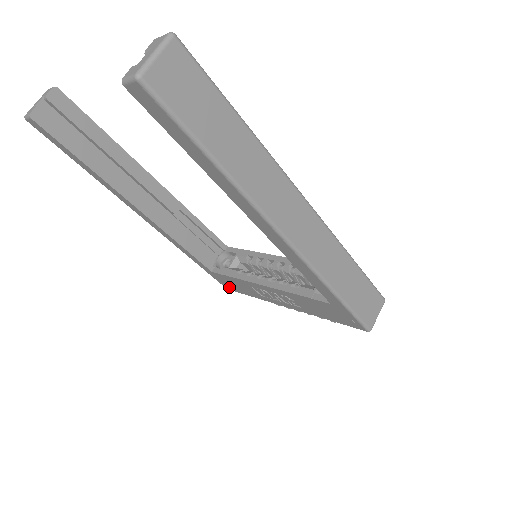
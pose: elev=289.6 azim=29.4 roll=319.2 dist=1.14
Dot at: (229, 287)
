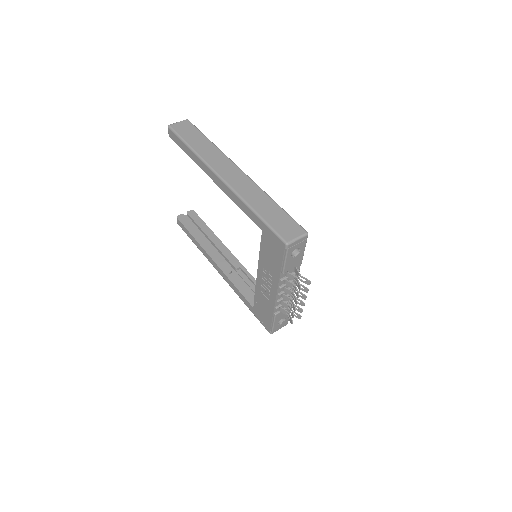
Dot at: (267, 325)
